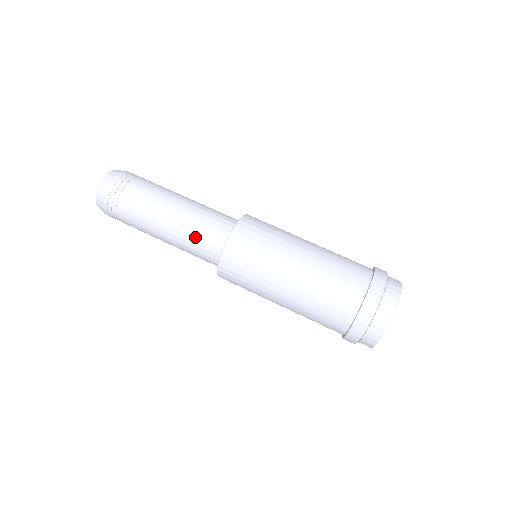
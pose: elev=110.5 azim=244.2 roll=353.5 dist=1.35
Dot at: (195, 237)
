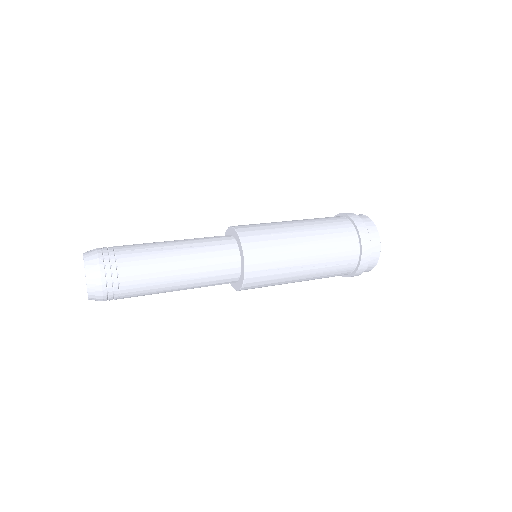
Dot at: (210, 257)
